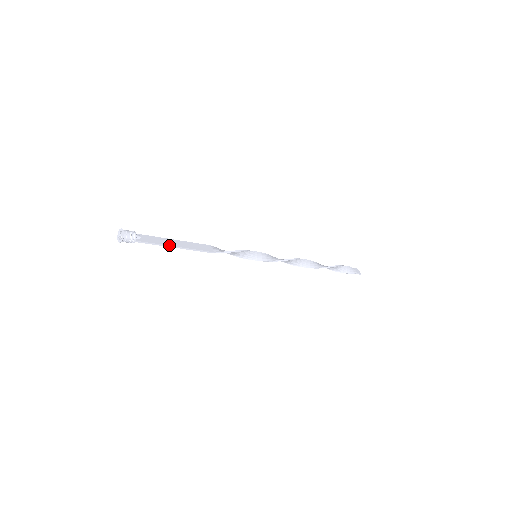
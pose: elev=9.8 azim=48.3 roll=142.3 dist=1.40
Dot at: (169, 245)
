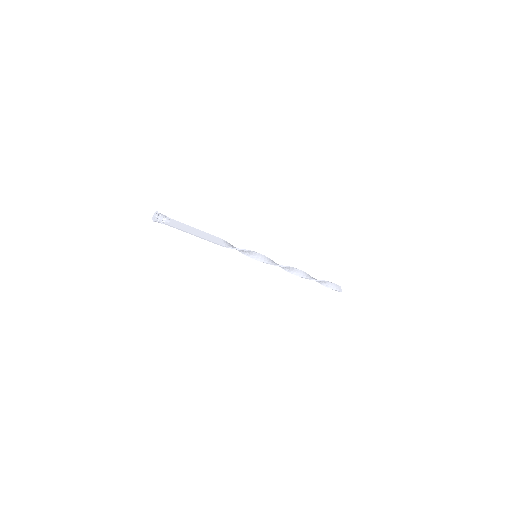
Dot at: (189, 232)
